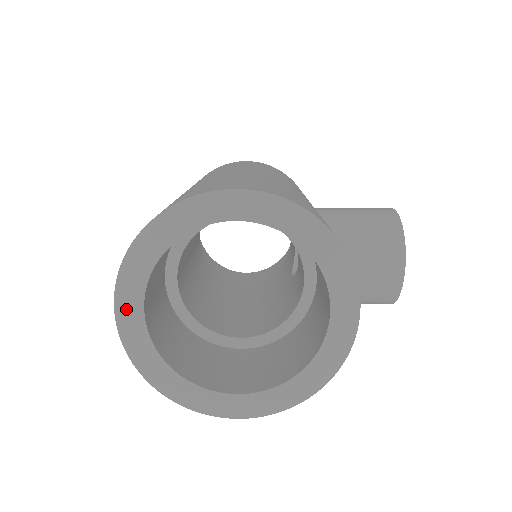
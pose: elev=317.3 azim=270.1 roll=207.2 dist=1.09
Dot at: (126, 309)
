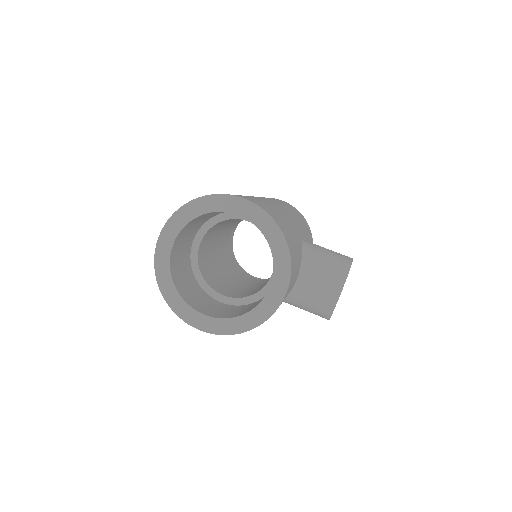
Dot at: (164, 241)
